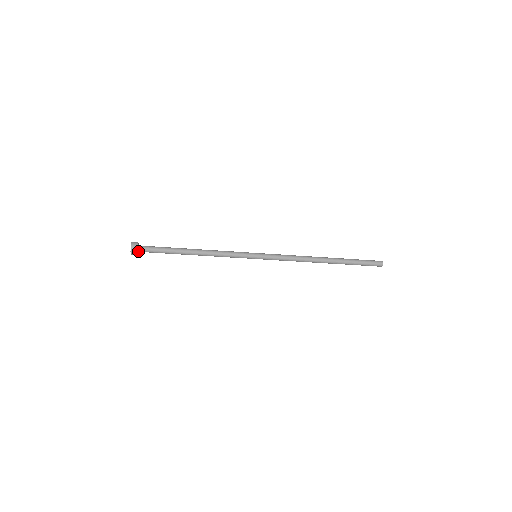
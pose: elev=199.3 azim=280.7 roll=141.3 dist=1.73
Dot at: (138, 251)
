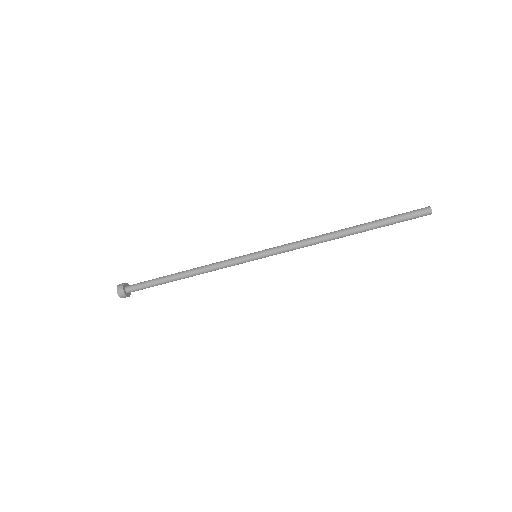
Dot at: (128, 293)
